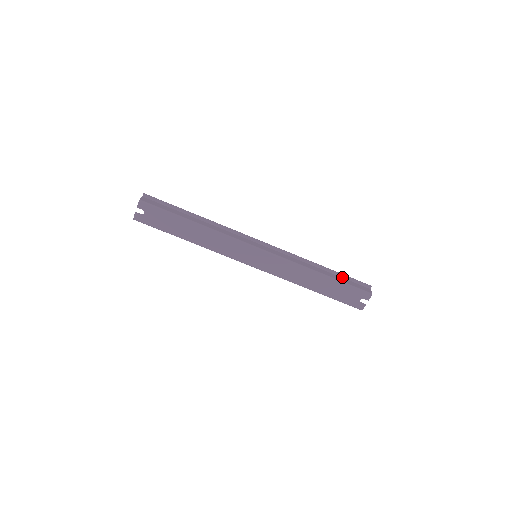
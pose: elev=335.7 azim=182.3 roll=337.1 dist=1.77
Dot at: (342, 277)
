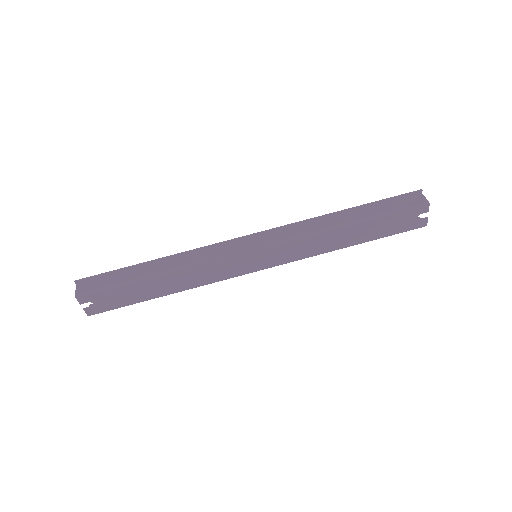
Dot at: (377, 205)
